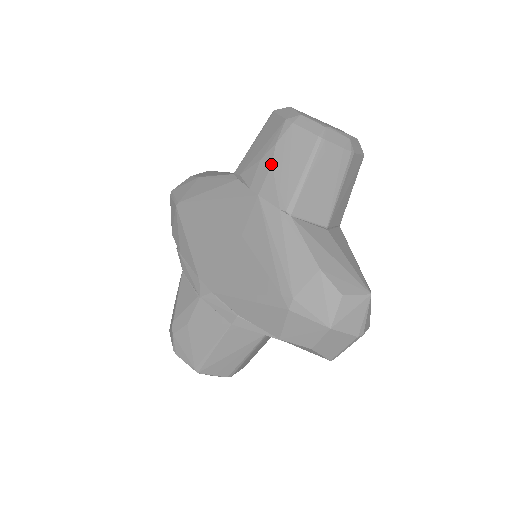
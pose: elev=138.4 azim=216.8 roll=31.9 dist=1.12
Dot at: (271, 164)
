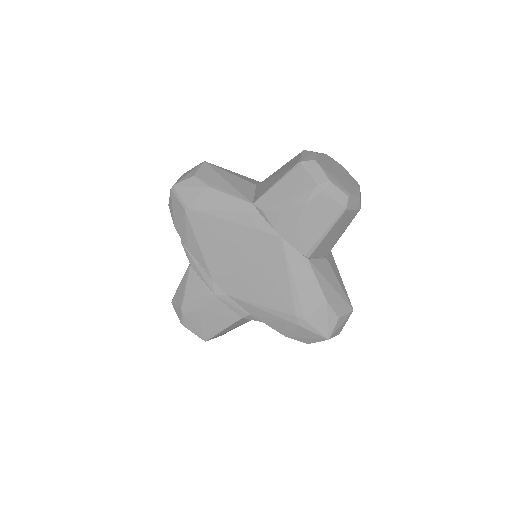
Dot at: (298, 218)
